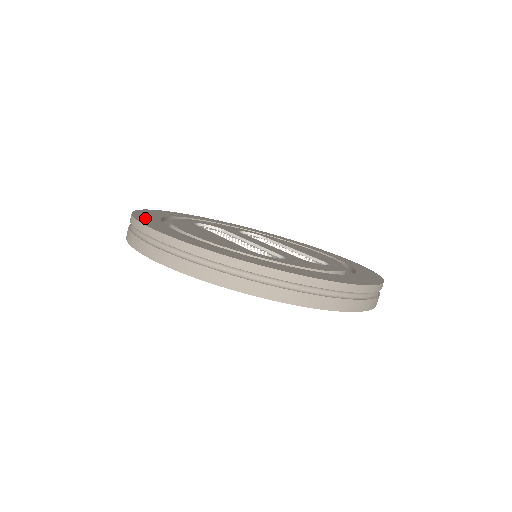
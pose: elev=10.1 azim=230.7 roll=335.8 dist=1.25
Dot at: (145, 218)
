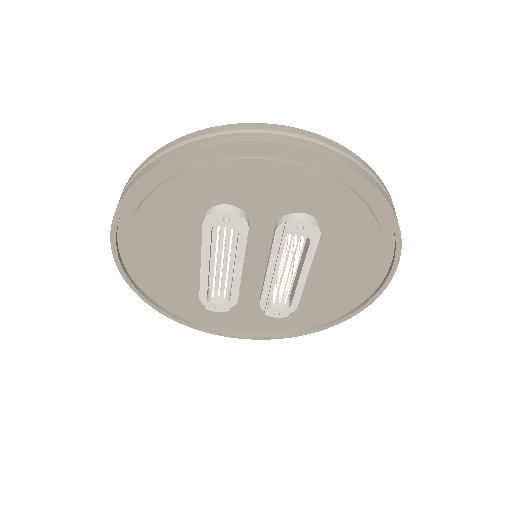
Dot at: occluded
